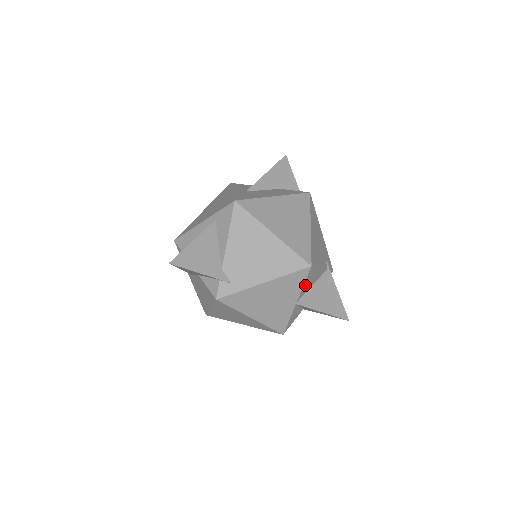
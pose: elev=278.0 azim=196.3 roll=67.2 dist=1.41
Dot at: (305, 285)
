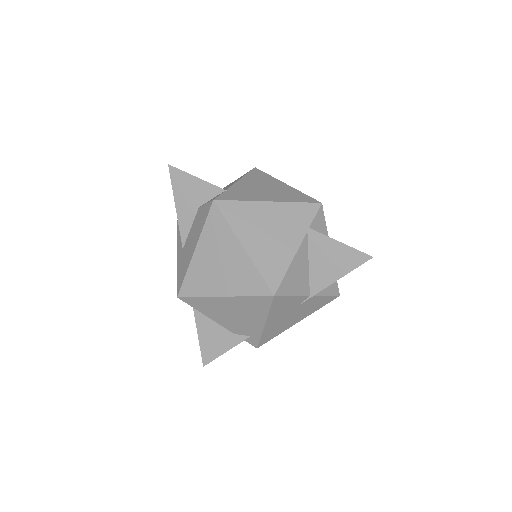
Dot at: (296, 289)
